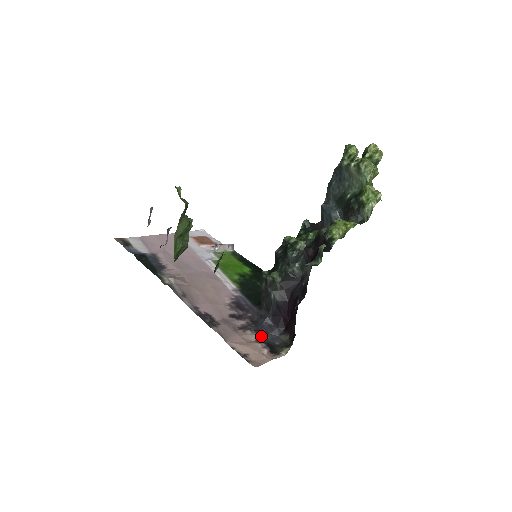
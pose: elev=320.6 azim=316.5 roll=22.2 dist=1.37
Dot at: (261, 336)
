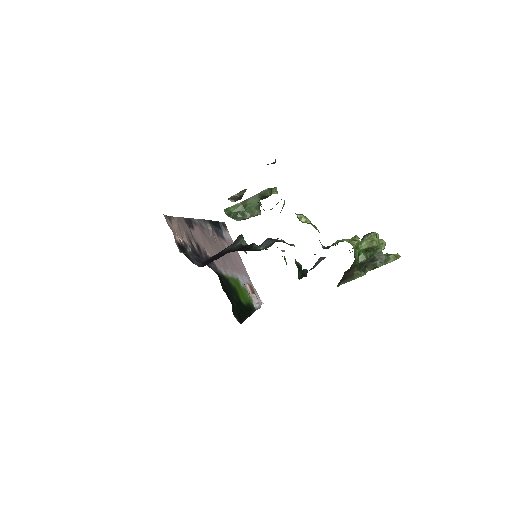
Dot at: (190, 249)
